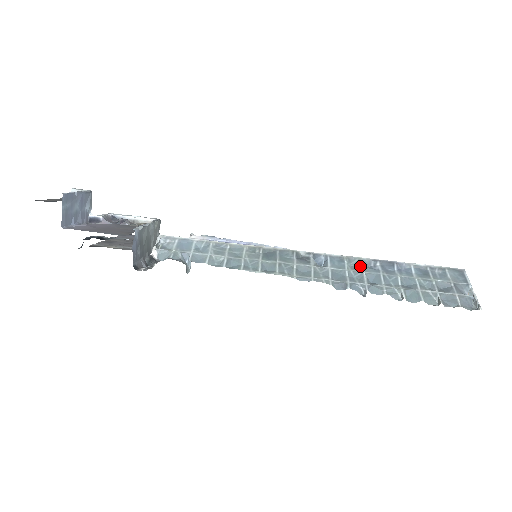
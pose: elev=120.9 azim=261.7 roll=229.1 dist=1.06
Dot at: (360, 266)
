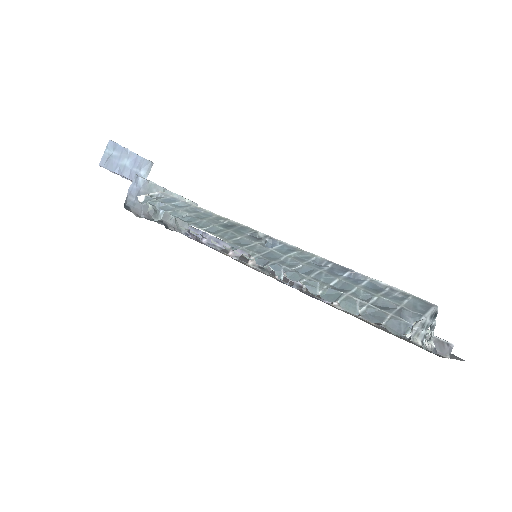
Dot at: (306, 259)
